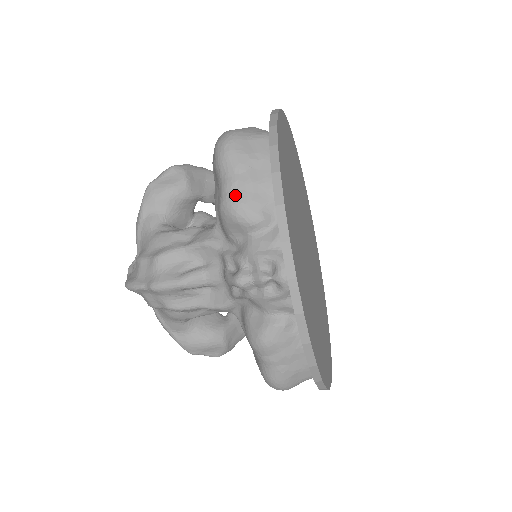
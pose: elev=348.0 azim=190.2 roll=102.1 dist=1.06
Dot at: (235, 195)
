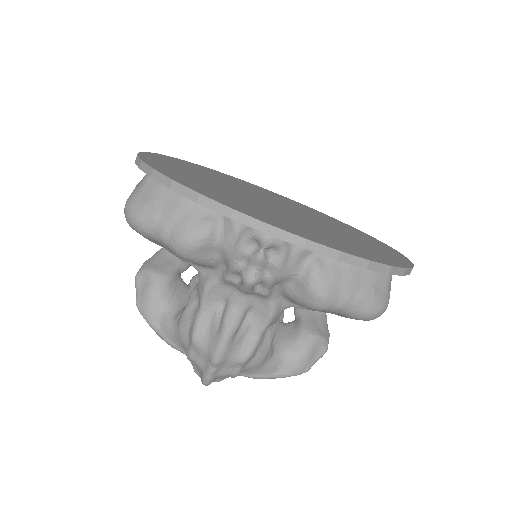
Dot at: (174, 234)
